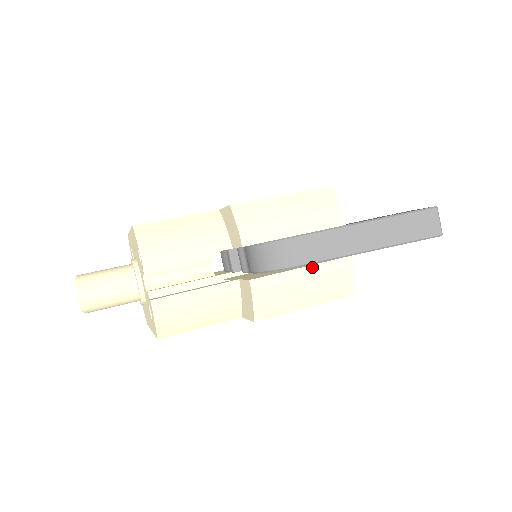
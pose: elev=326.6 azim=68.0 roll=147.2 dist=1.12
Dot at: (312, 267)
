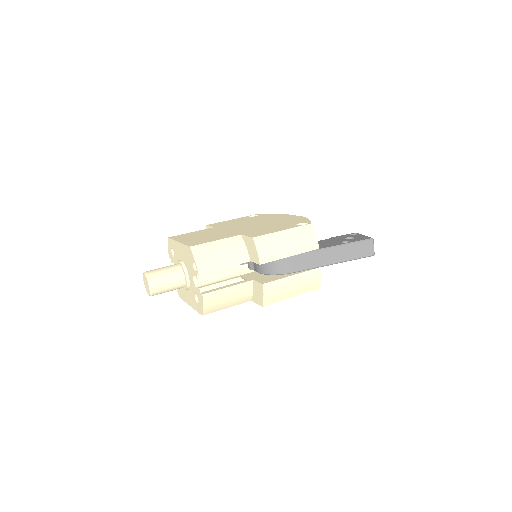
Dot at: (298, 275)
